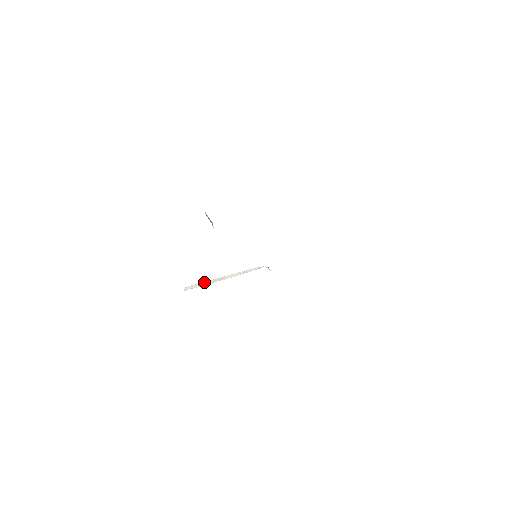
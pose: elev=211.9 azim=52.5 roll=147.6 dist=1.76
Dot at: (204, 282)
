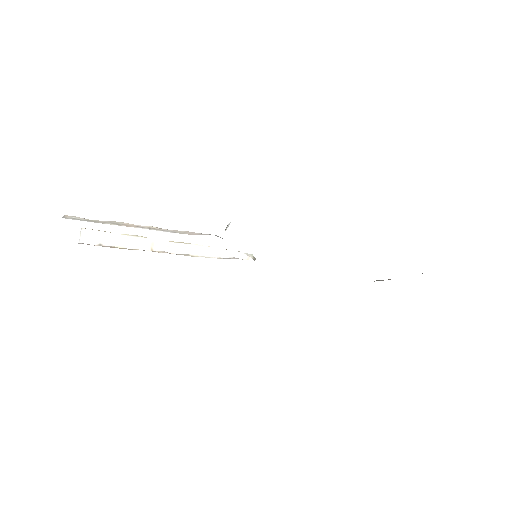
Dot at: (128, 237)
